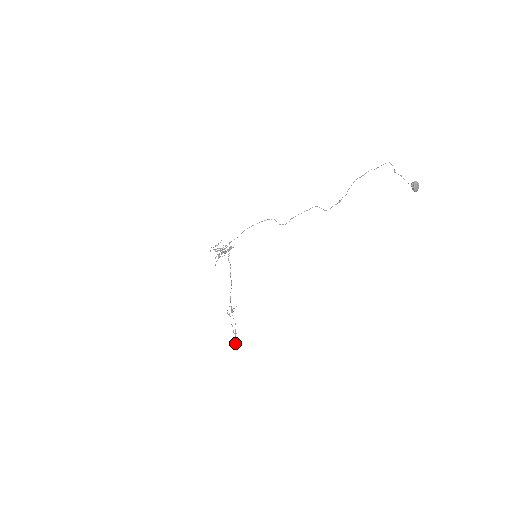
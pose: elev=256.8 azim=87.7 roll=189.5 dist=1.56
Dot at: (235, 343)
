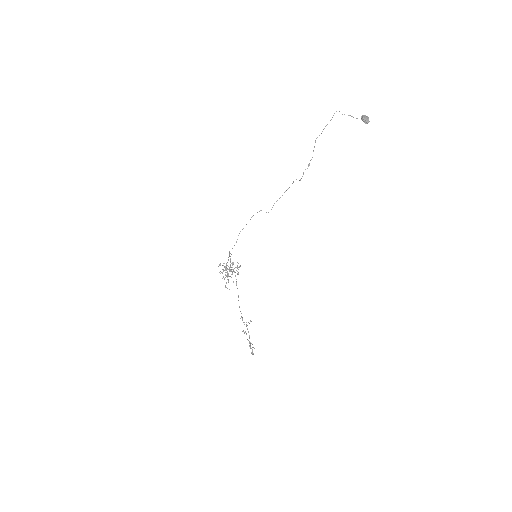
Dot at: occluded
